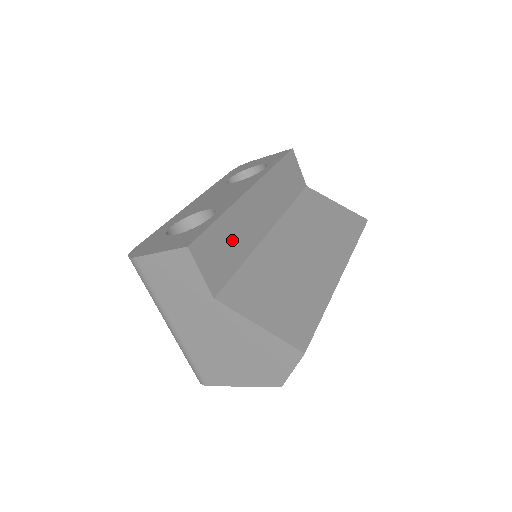
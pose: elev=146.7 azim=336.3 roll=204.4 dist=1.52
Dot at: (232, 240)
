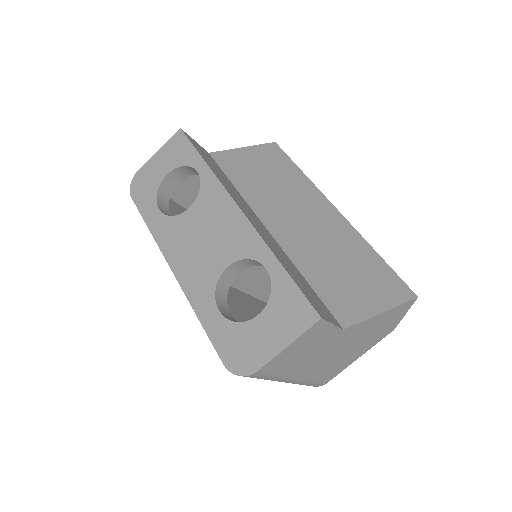
Dot at: (292, 270)
